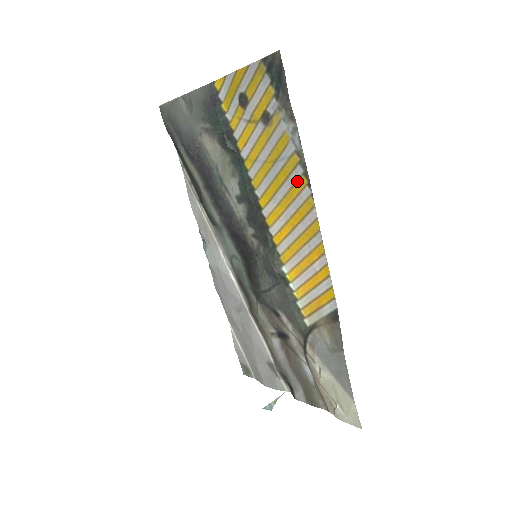
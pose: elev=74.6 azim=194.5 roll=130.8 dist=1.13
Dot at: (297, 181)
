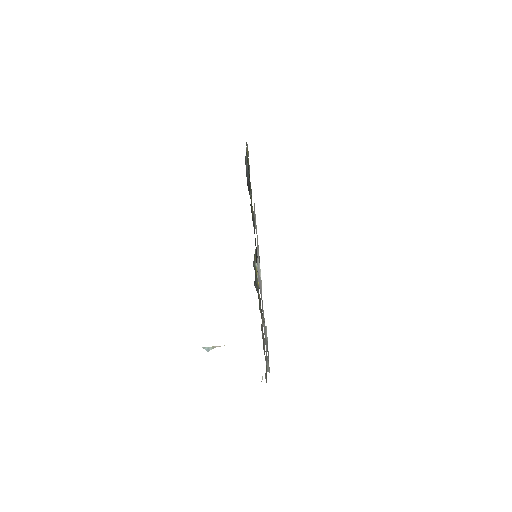
Dot at: occluded
